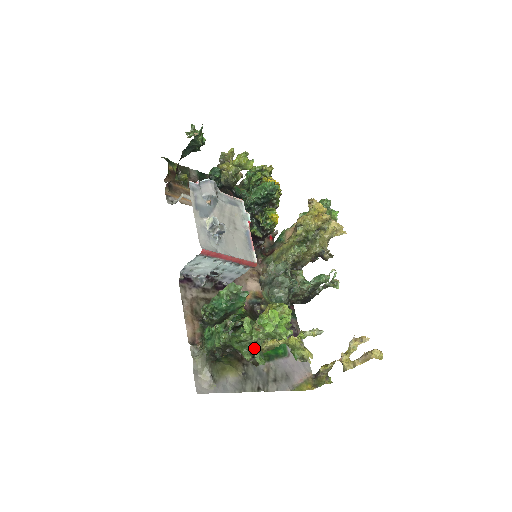
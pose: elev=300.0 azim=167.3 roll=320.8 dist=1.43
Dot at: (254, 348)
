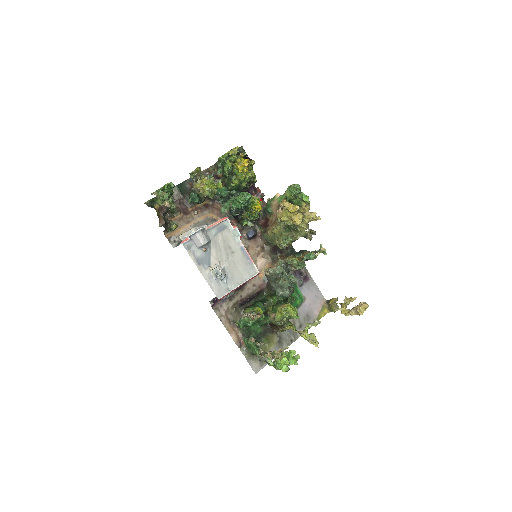
Dot at: occluded
